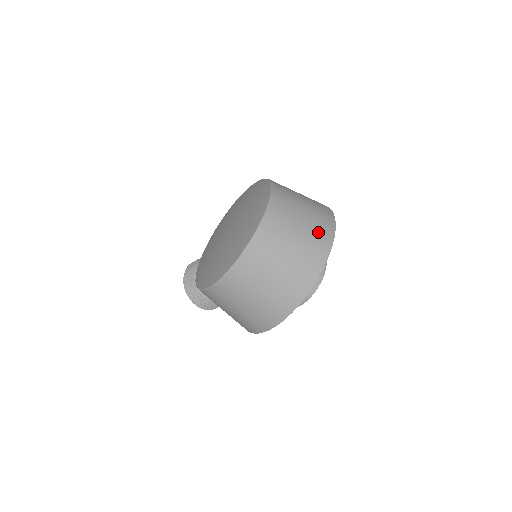
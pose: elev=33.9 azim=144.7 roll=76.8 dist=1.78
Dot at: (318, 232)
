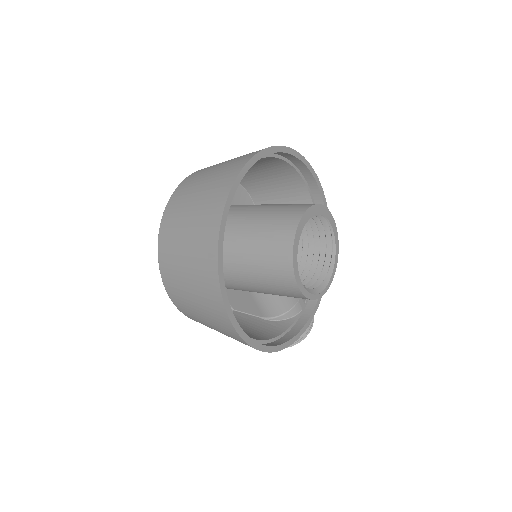
Dot at: (218, 183)
